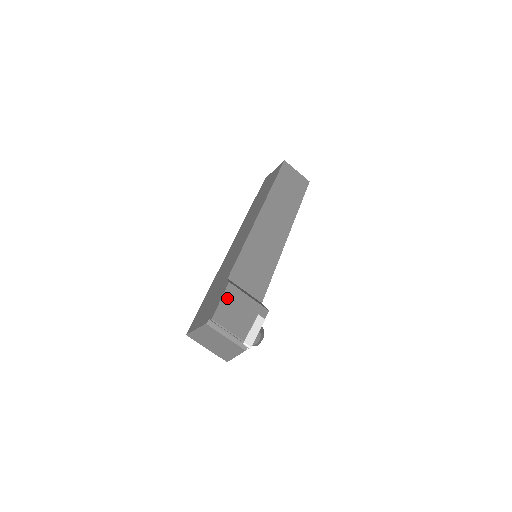
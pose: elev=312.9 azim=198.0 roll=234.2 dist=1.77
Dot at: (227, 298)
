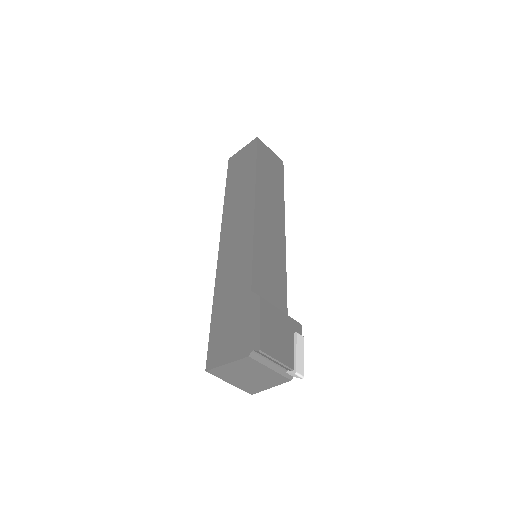
Dot at: (264, 318)
